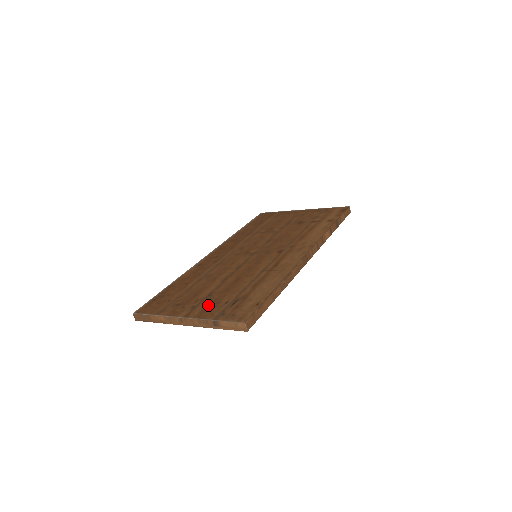
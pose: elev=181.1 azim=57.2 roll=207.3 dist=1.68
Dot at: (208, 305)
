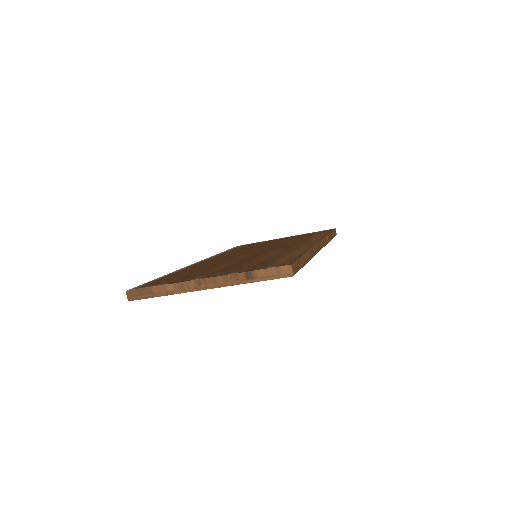
Dot at: (229, 270)
